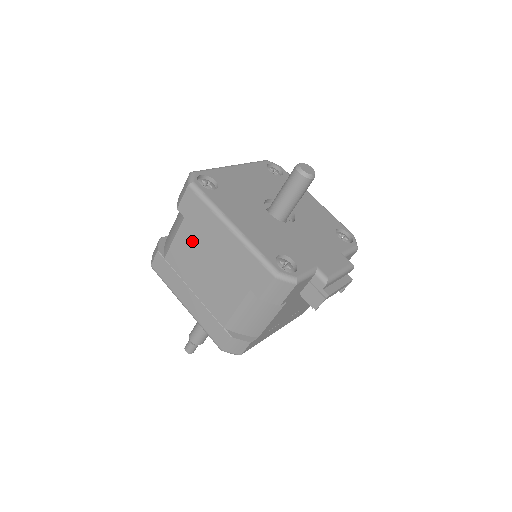
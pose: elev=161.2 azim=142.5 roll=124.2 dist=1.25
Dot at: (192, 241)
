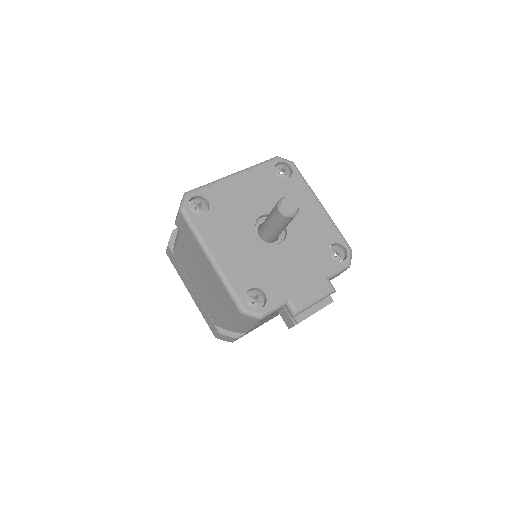
Dot at: (187, 253)
